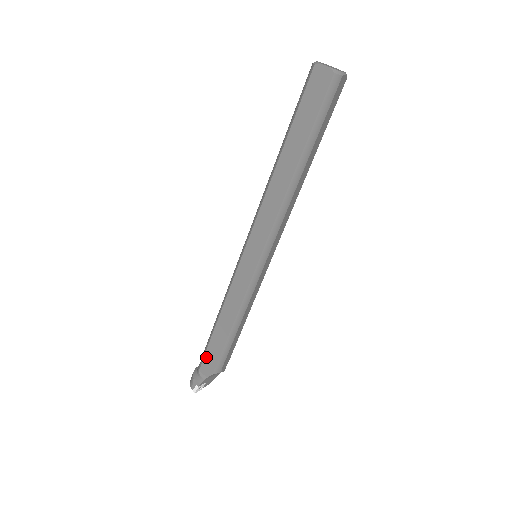
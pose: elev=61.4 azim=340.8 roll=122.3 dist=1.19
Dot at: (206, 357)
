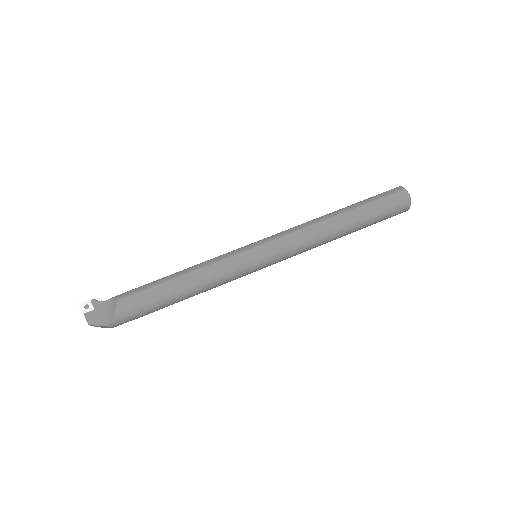
Dot at: occluded
